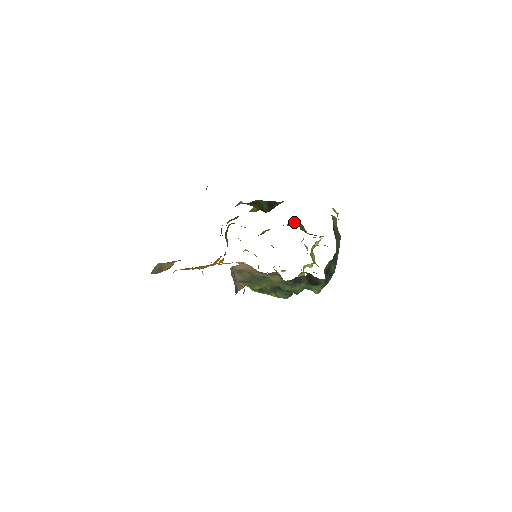
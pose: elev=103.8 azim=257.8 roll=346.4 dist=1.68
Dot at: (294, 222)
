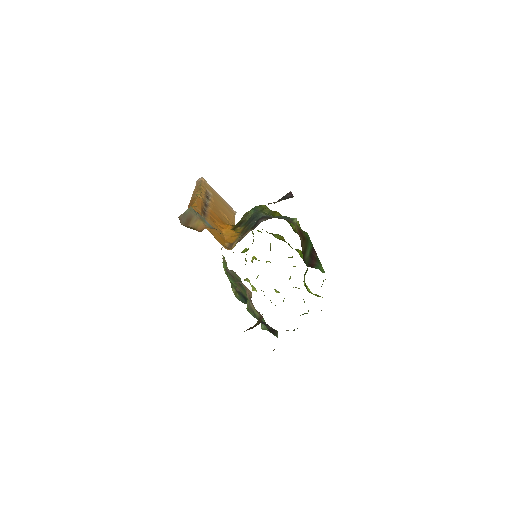
Dot at: occluded
